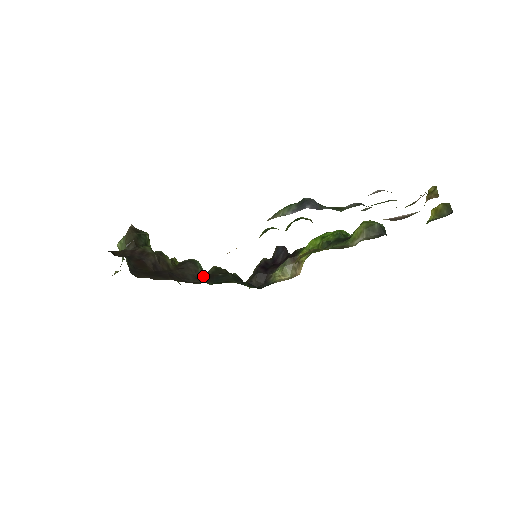
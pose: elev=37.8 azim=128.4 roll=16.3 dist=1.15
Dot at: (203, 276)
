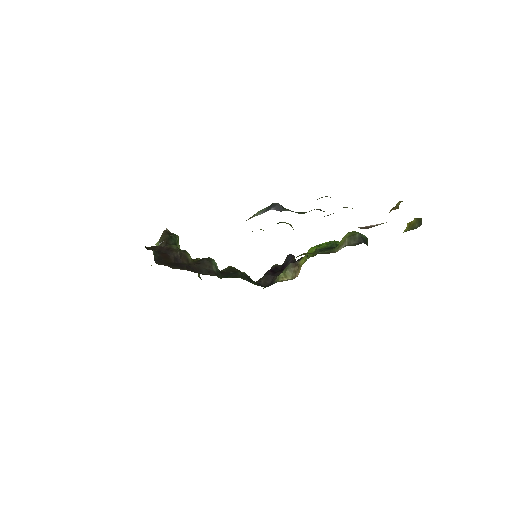
Dot at: (216, 271)
